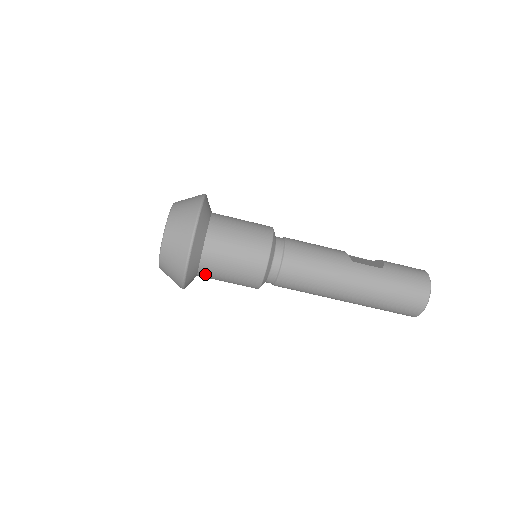
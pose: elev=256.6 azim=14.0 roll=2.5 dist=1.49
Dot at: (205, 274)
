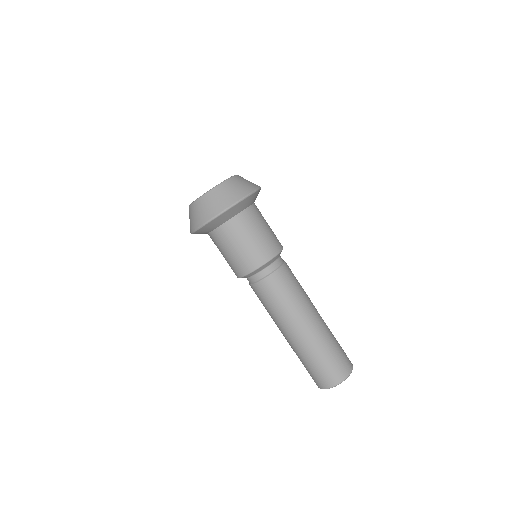
Dot at: (225, 230)
